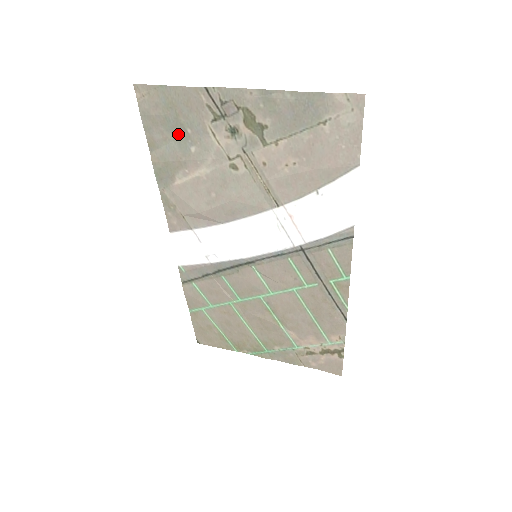
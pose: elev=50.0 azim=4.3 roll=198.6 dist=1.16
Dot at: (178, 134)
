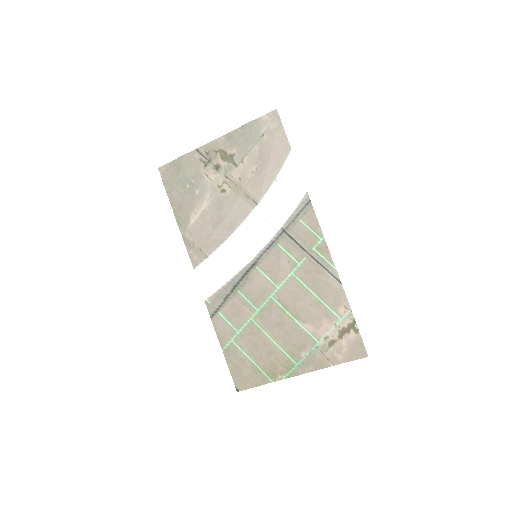
Dot at: (187, 186)
